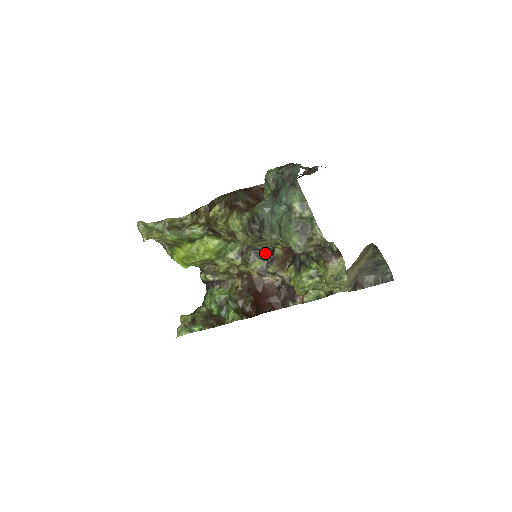
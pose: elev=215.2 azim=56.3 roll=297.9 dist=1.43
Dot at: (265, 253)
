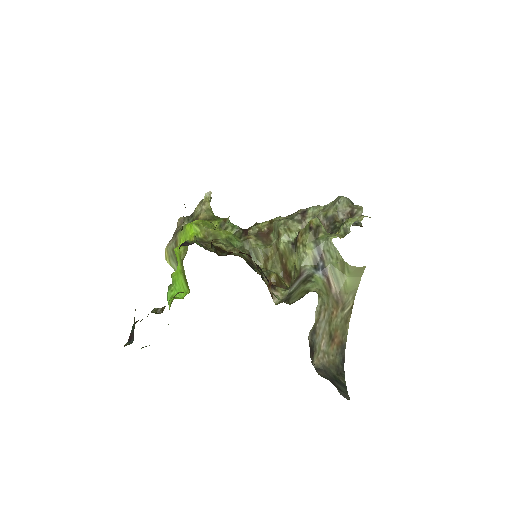
Dot at: (256, 271)
